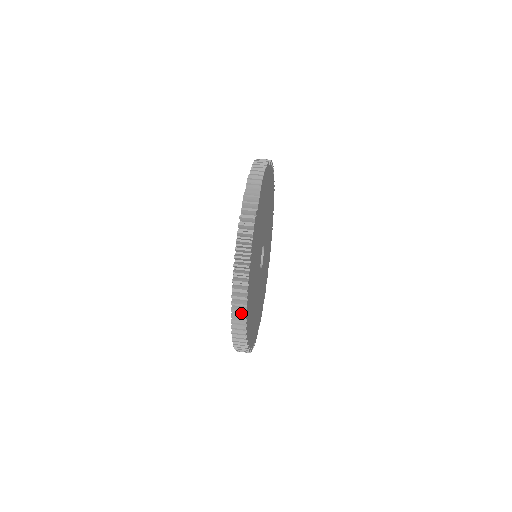
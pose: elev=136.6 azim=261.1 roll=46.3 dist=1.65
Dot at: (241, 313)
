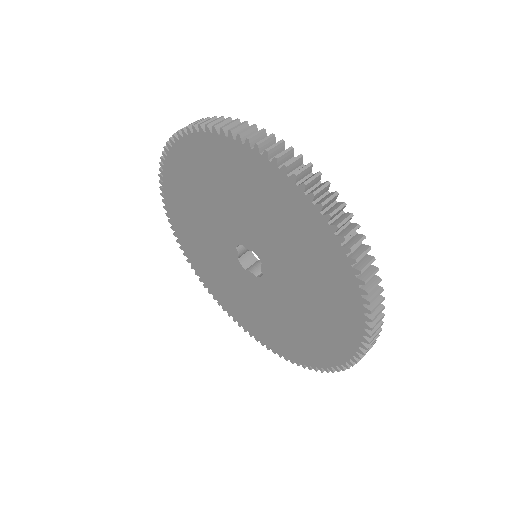
Dot at: occluded
